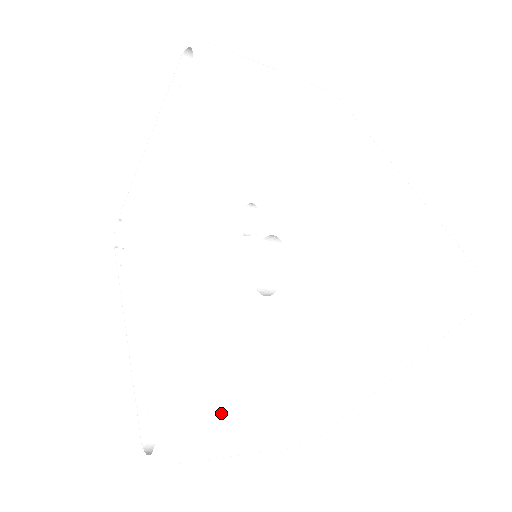
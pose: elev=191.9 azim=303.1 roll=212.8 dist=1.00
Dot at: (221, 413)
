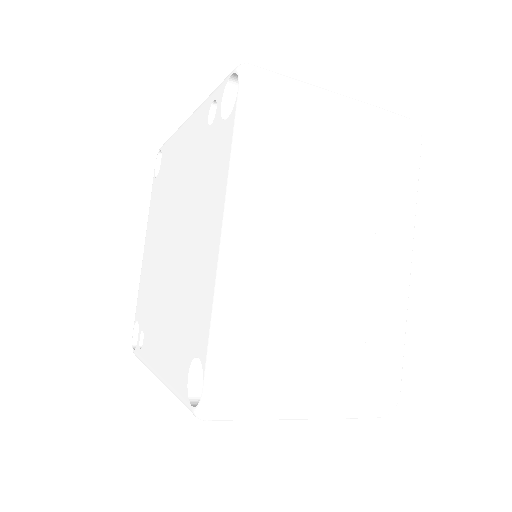
Dot at: (251, 267)
